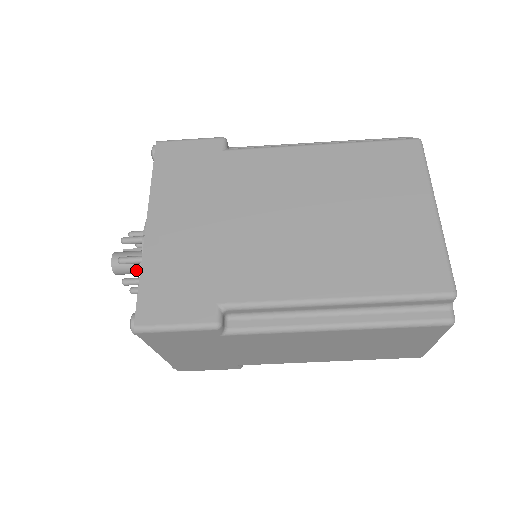
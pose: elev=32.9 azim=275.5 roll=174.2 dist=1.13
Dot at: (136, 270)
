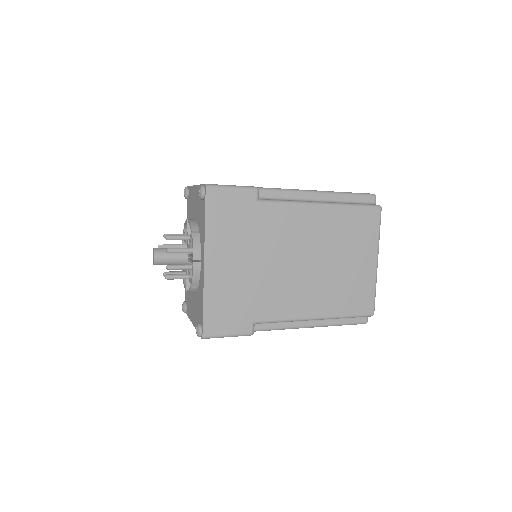
Dot at: occluded
